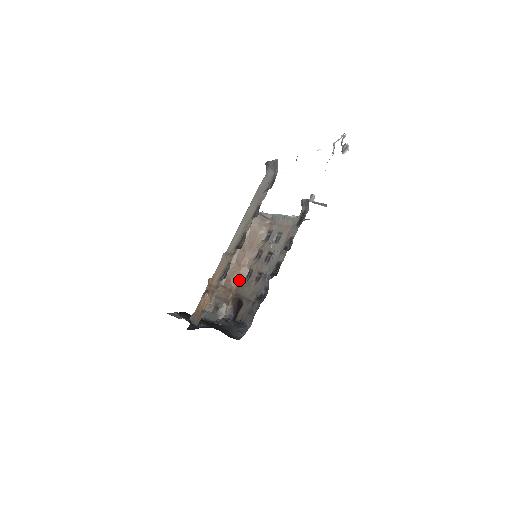
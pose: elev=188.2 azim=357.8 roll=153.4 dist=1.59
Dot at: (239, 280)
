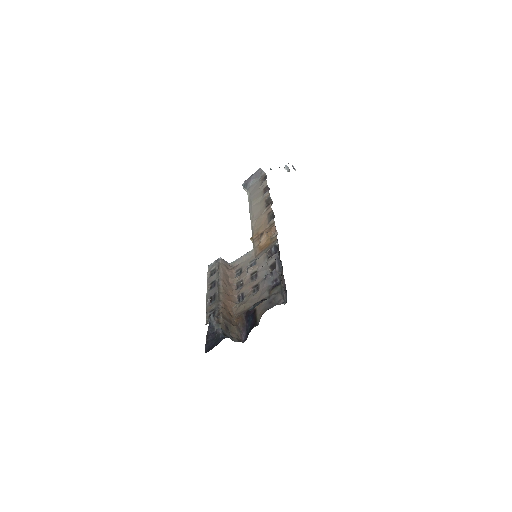
Dot at: (233, 305)
